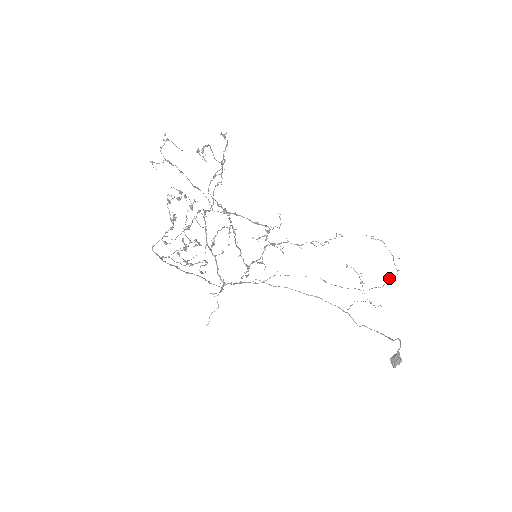
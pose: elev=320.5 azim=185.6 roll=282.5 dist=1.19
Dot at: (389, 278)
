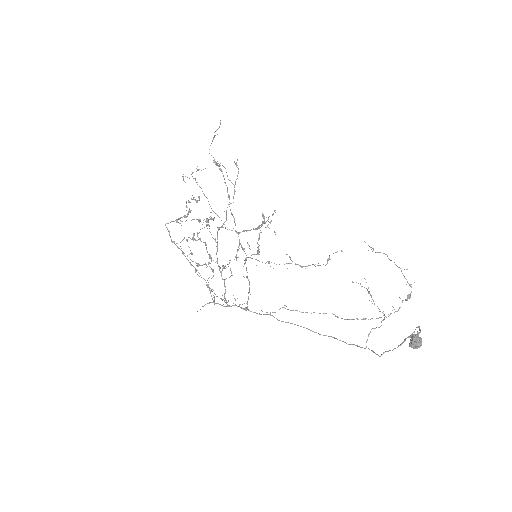
Dot at: (405, 299)
